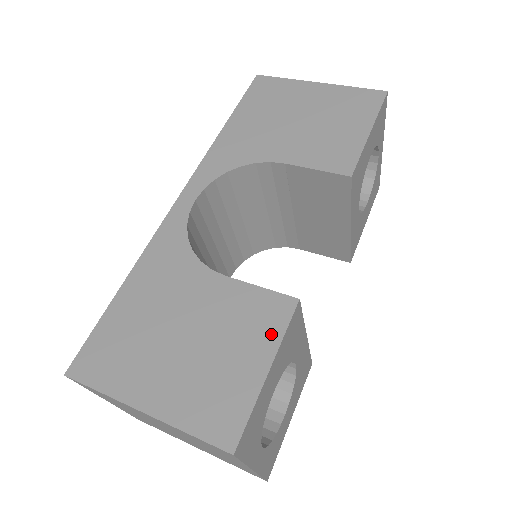
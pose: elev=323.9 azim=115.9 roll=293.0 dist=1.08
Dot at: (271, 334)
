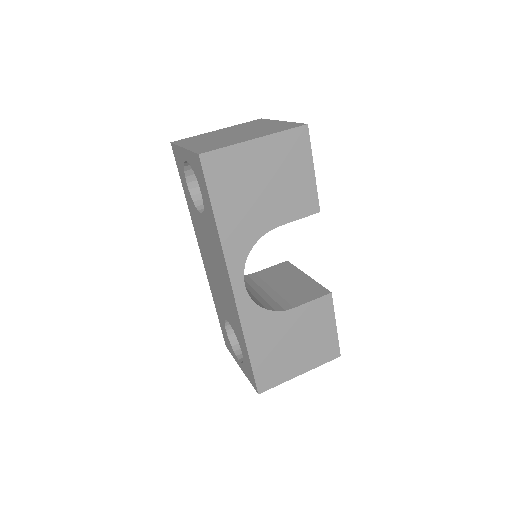
Dot at: (329, 314)
